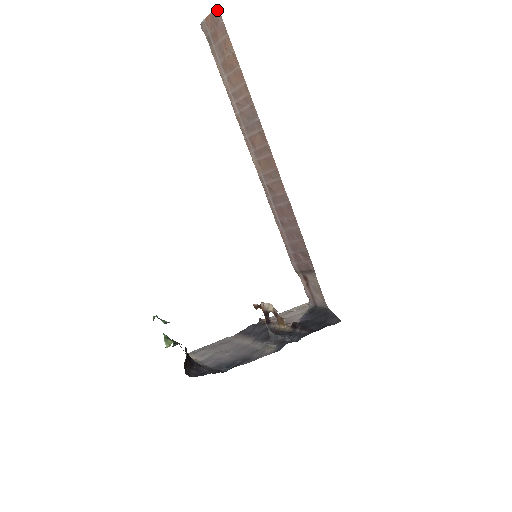
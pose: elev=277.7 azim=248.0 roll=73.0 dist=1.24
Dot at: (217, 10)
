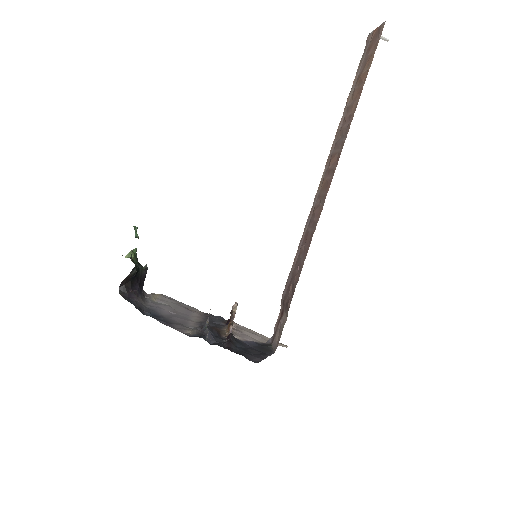
Dot at: (383, 24)
